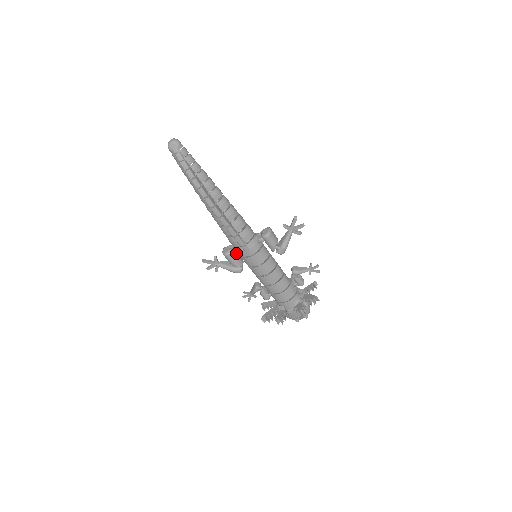
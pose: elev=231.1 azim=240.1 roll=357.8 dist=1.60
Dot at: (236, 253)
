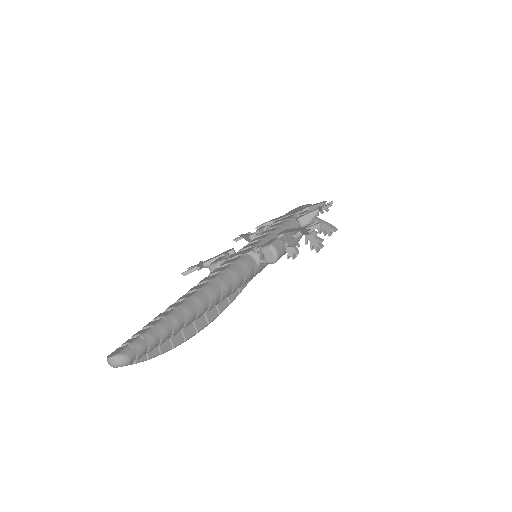
Dot at: occluded
